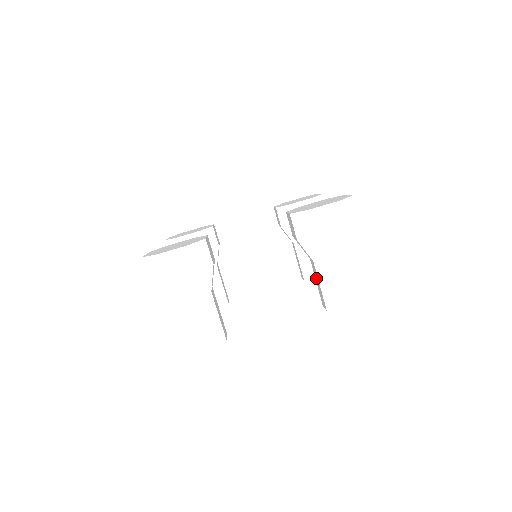
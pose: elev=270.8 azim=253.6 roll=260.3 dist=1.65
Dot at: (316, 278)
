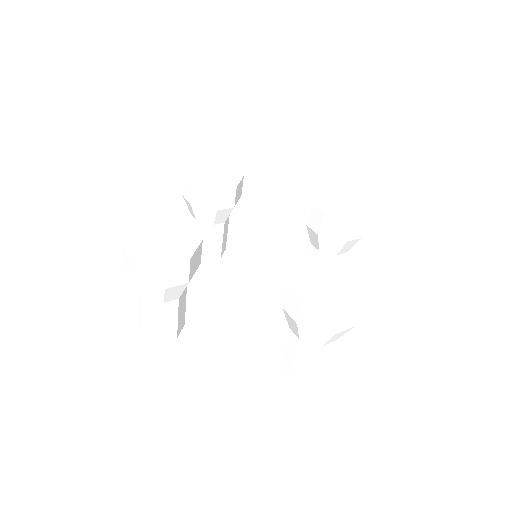
Dot at: occluded
